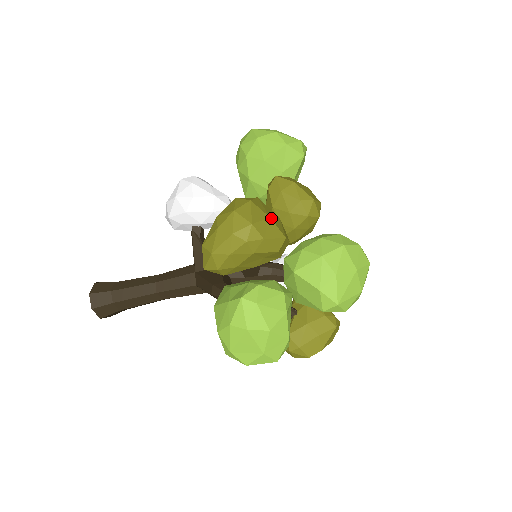
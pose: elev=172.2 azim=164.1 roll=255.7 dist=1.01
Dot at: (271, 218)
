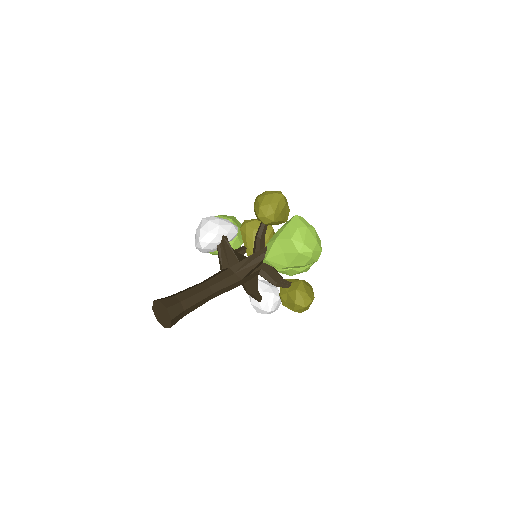
Dot at: occluded
